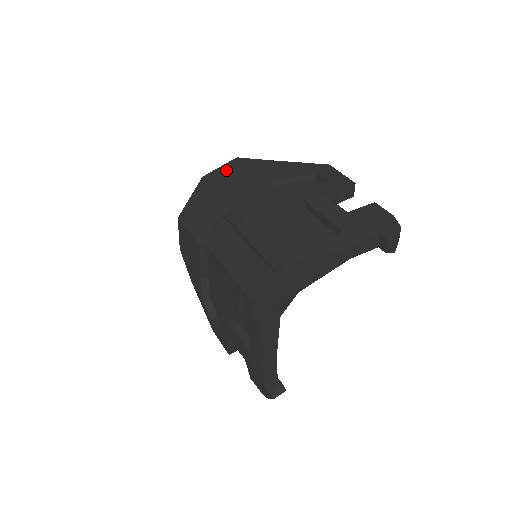
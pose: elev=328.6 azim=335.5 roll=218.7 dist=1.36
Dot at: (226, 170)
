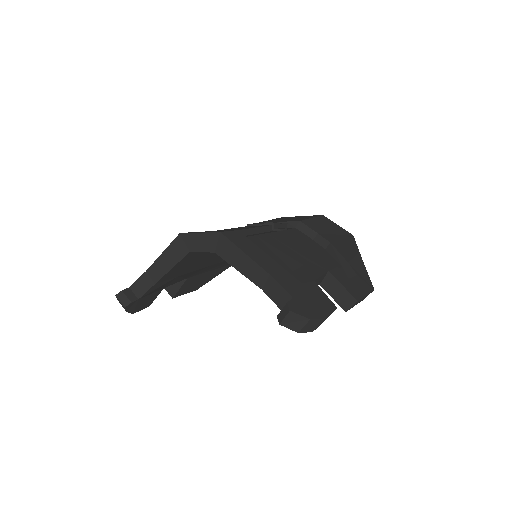
Dot at: (336, 227)
